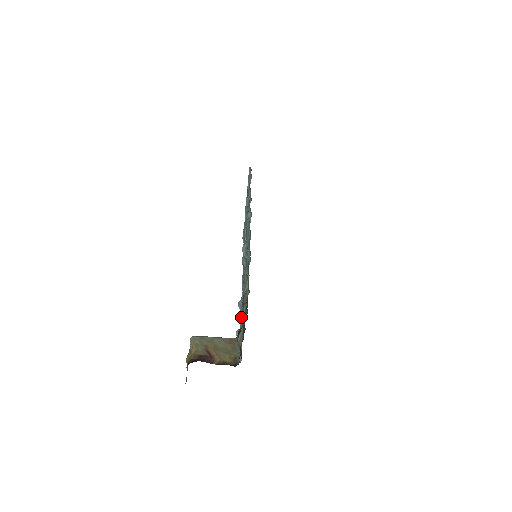
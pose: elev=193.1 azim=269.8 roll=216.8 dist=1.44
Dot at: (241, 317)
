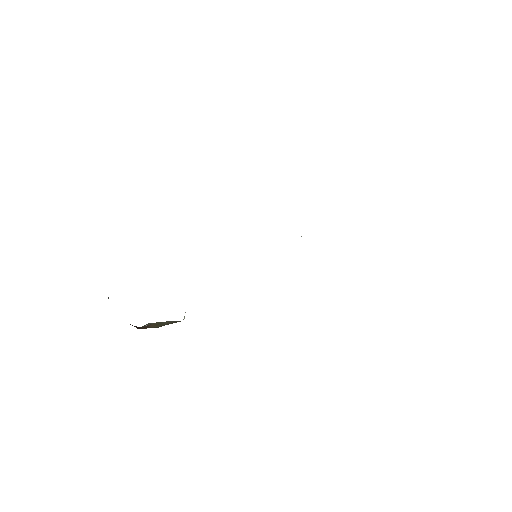
Dot at: occluded
